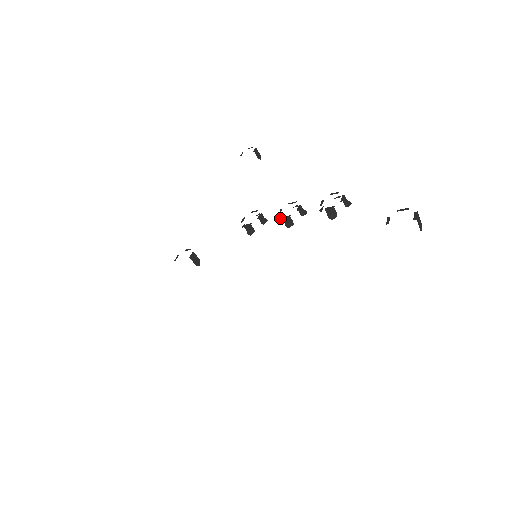
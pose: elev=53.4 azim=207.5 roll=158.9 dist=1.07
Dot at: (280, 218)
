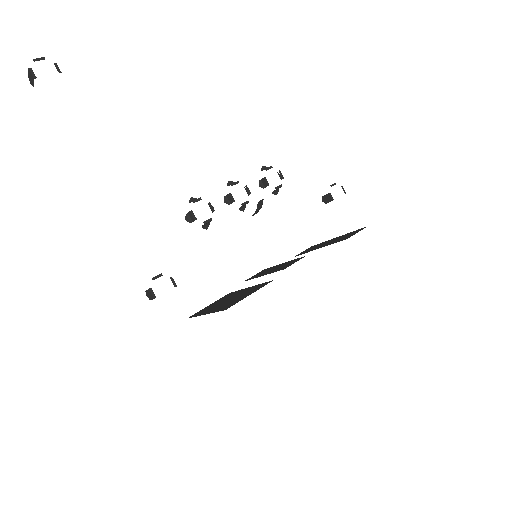
Dot at: (226, 201)
